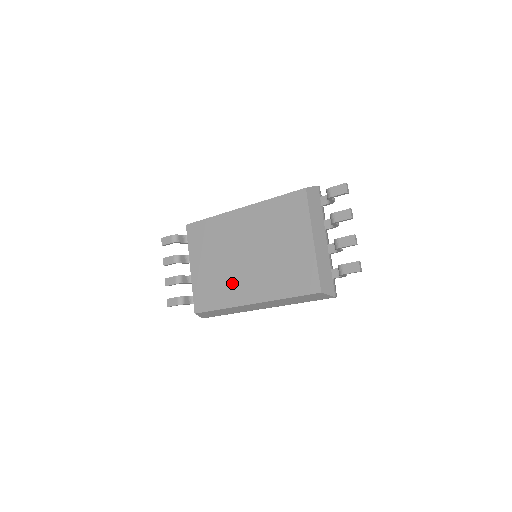
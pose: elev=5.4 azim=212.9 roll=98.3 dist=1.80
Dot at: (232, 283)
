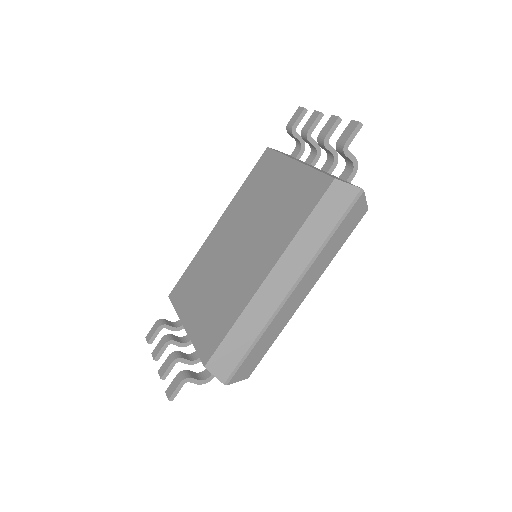
Dot at: (235, 285)
